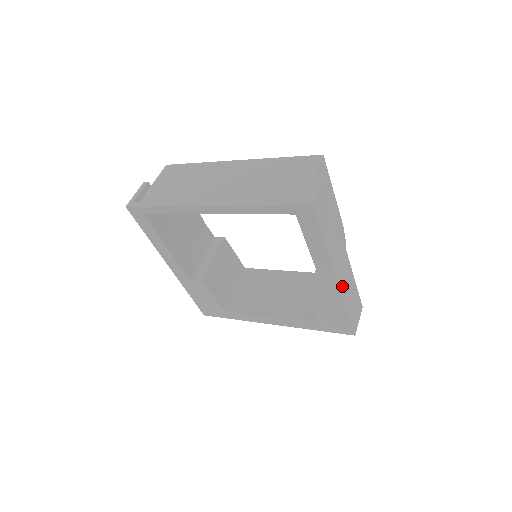
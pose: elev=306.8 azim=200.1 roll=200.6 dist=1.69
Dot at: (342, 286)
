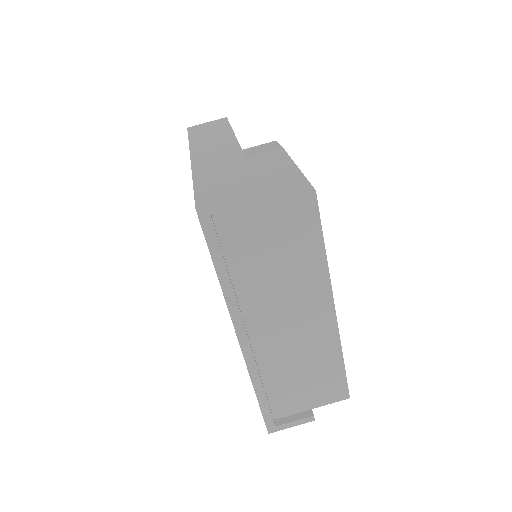
Dot at: occluded
